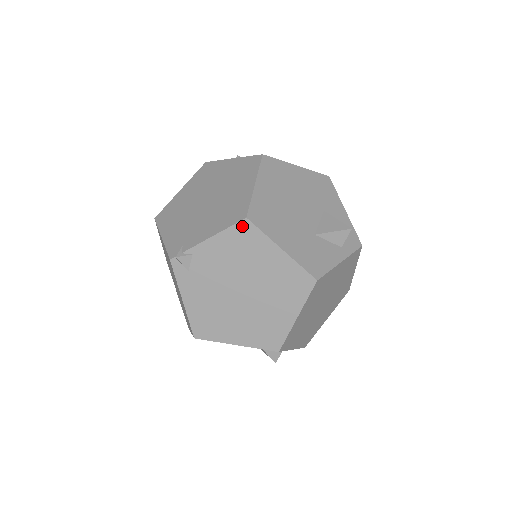
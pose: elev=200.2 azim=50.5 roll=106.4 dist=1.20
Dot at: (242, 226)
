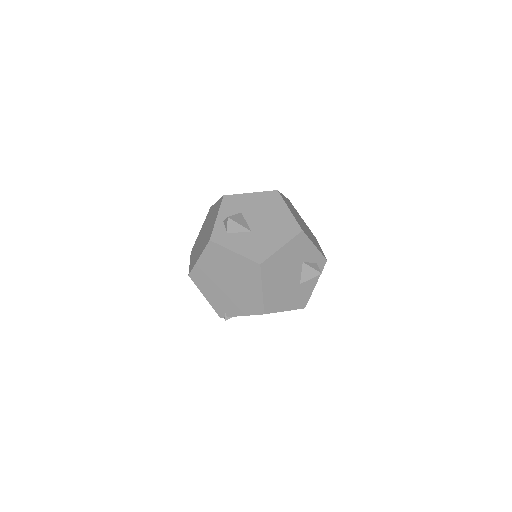
Dot at: (262, 314)
